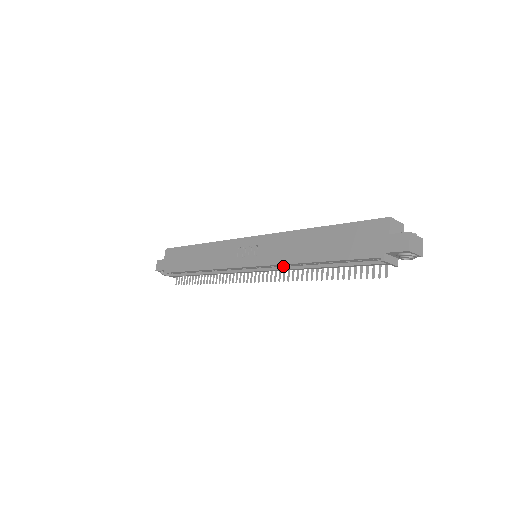
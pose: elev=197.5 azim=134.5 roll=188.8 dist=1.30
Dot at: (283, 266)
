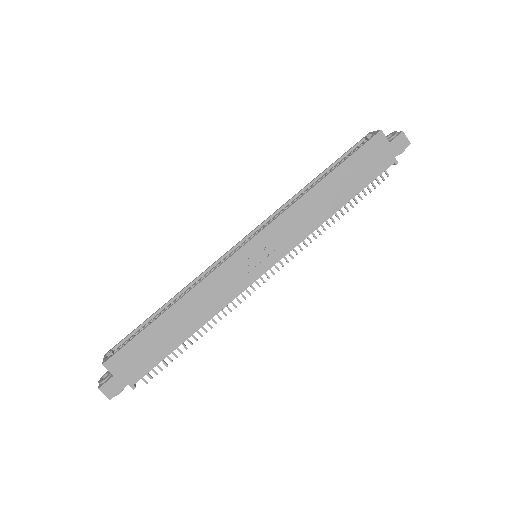
Dot at: occluded
